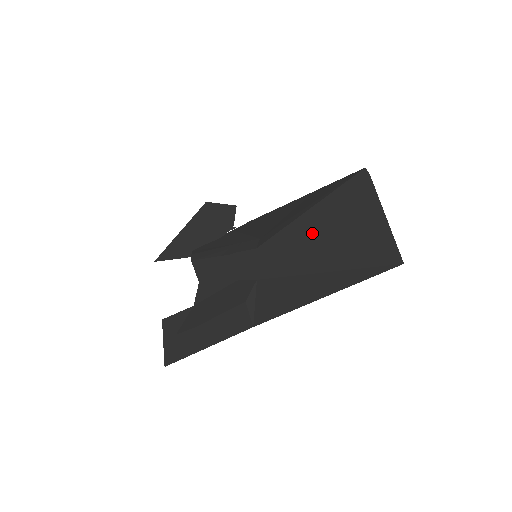
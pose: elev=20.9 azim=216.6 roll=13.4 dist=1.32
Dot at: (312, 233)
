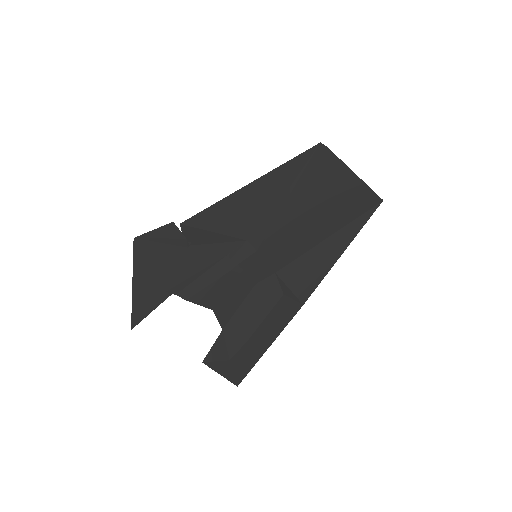
Dot at: (304, 213)
